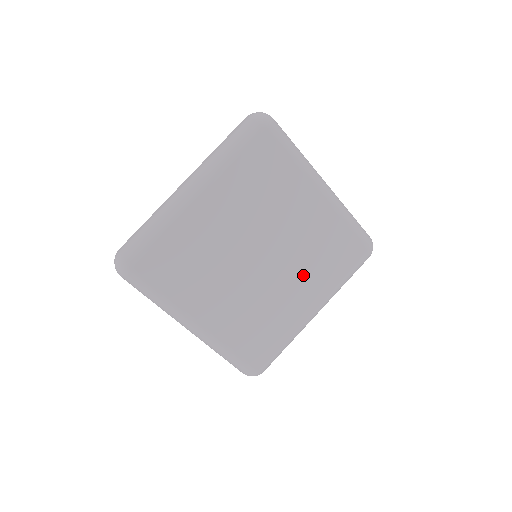
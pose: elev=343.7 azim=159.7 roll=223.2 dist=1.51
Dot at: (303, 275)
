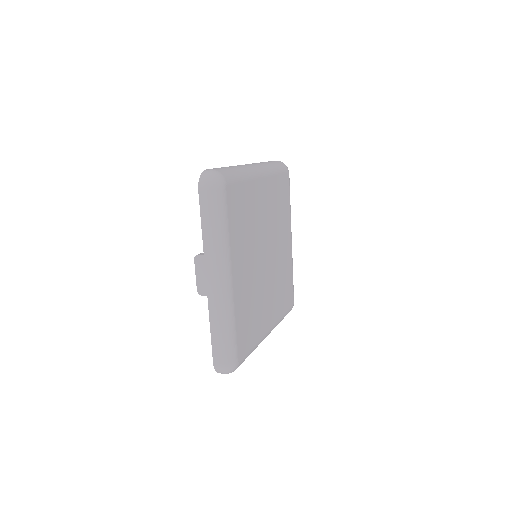
Dot at: (274, 292)
